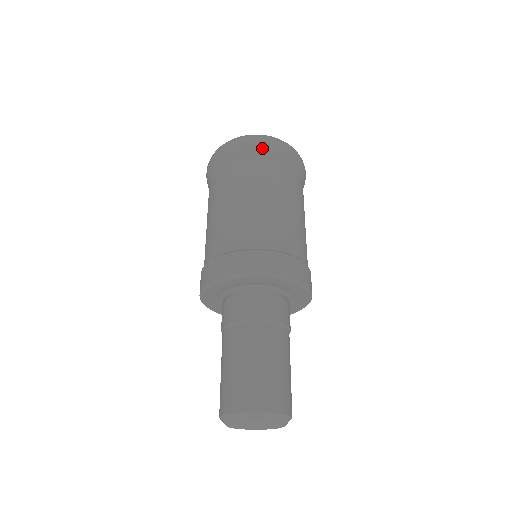
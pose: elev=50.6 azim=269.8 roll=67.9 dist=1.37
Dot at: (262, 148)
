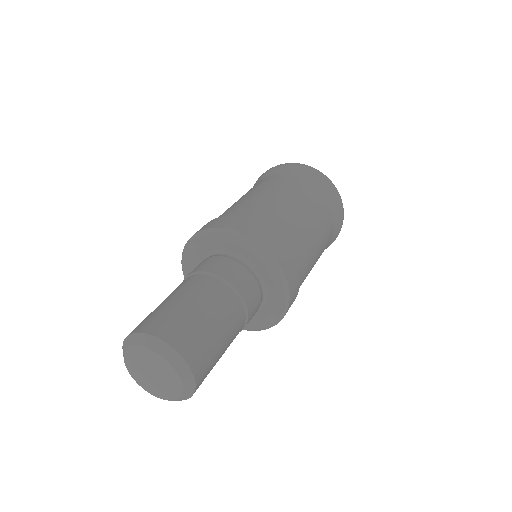
Dot at: (336, 200)
